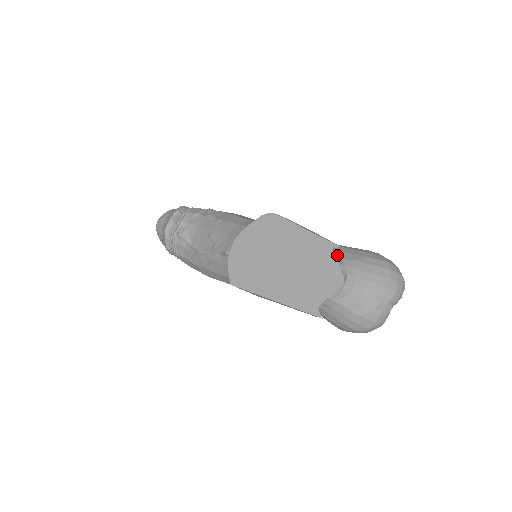
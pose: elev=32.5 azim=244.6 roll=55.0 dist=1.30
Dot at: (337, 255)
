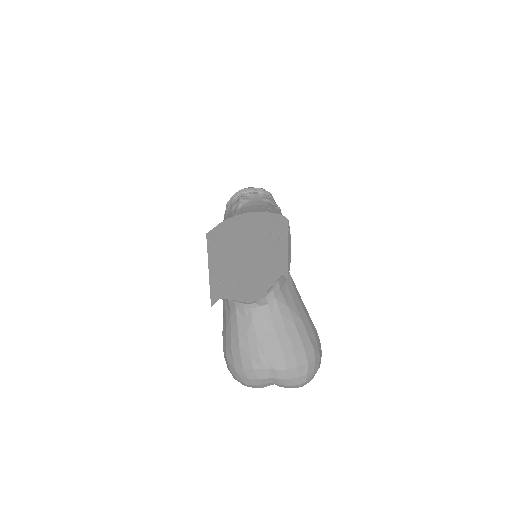
Dot at: (282, 287)
